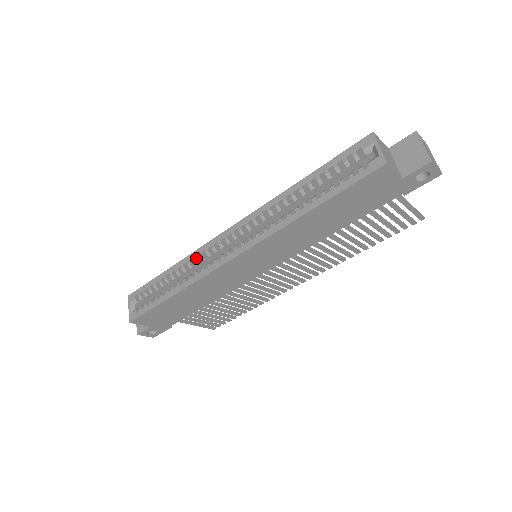
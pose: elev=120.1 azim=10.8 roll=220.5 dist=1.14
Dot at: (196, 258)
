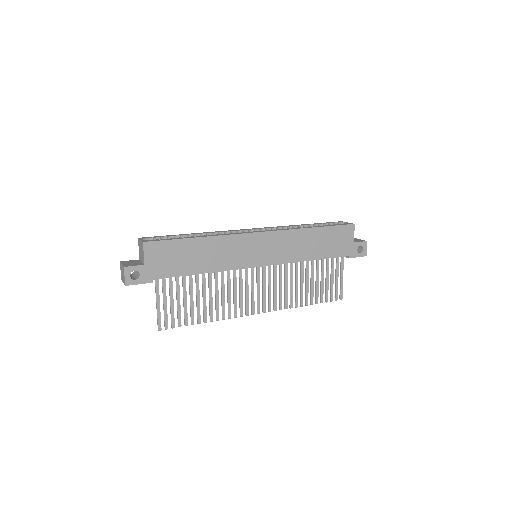
Dot at: (221, 233)
